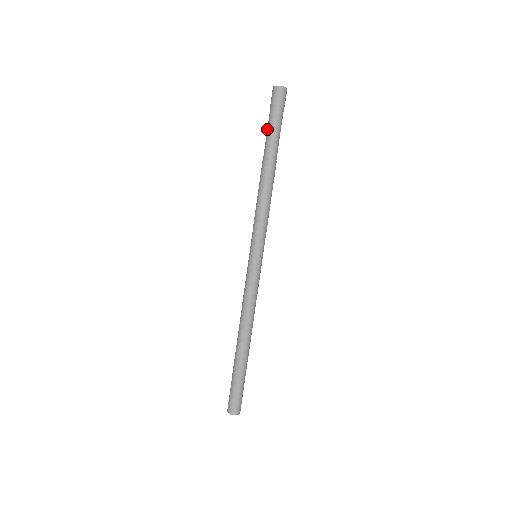
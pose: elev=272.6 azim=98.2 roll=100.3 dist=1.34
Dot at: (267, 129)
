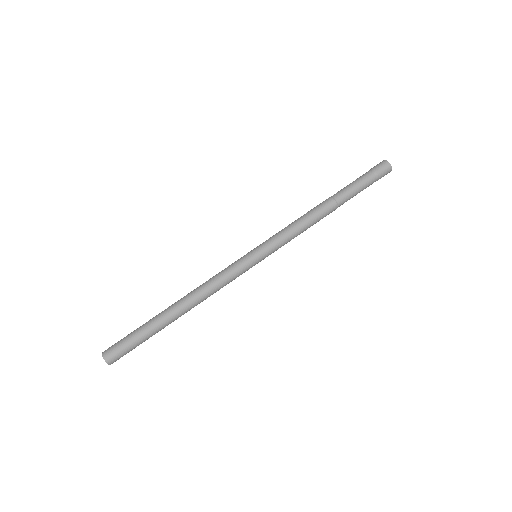
Dot at: occluded
